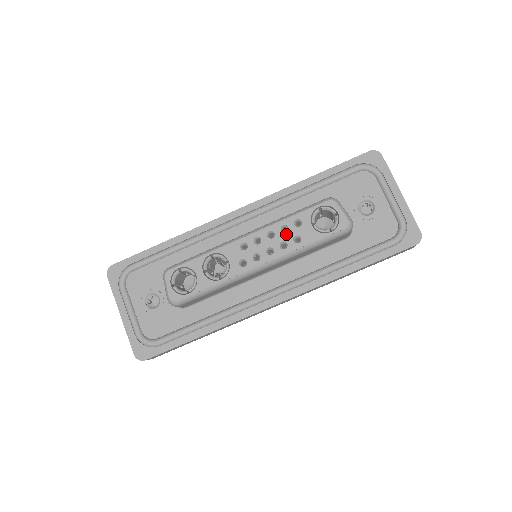
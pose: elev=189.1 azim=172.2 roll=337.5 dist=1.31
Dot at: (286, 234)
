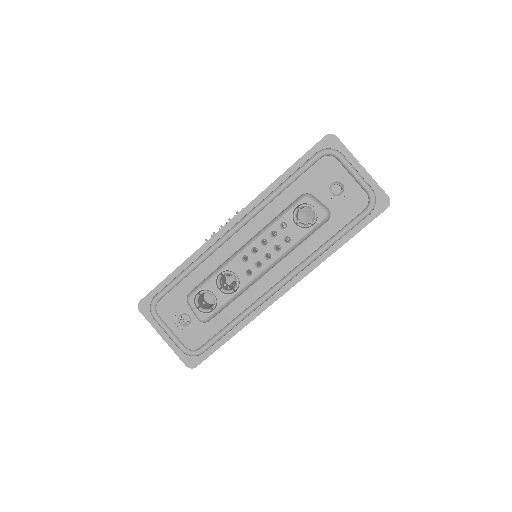
Dot at: (276, 238)
